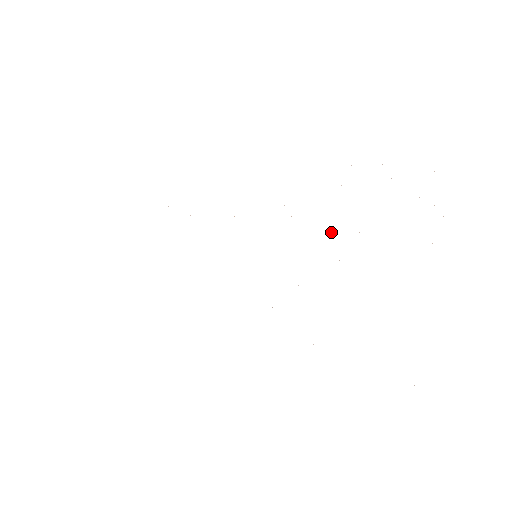
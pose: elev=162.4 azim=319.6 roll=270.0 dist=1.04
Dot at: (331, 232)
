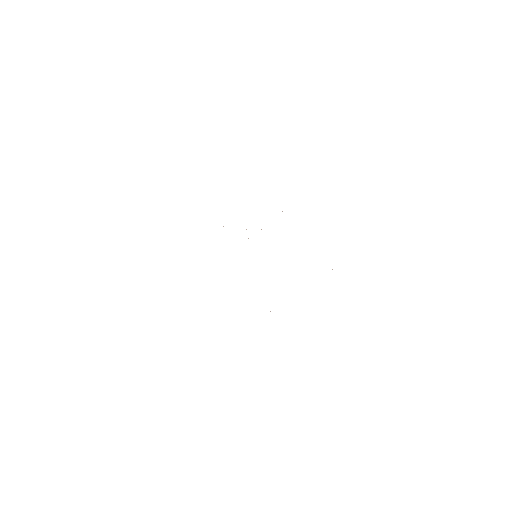
Dot at: occluded
